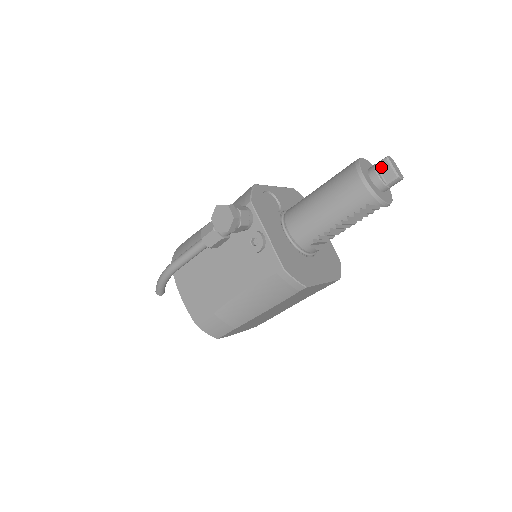
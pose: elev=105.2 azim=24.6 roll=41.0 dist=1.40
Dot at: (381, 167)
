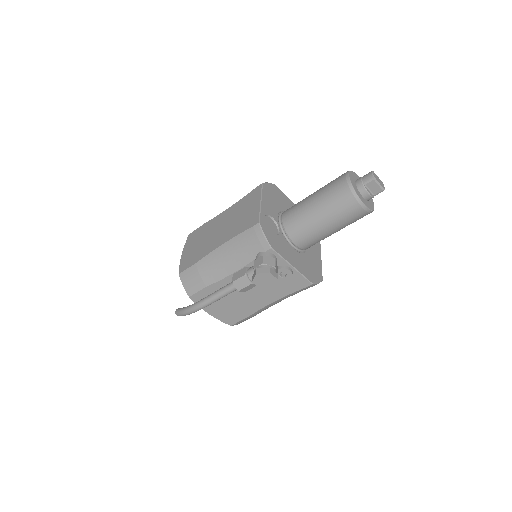
Dot at: (369, 185)
